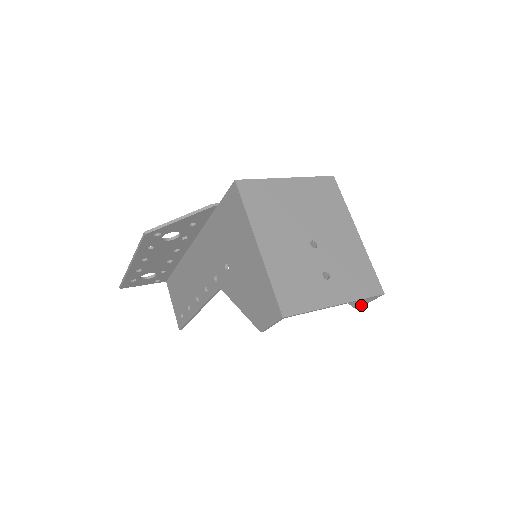
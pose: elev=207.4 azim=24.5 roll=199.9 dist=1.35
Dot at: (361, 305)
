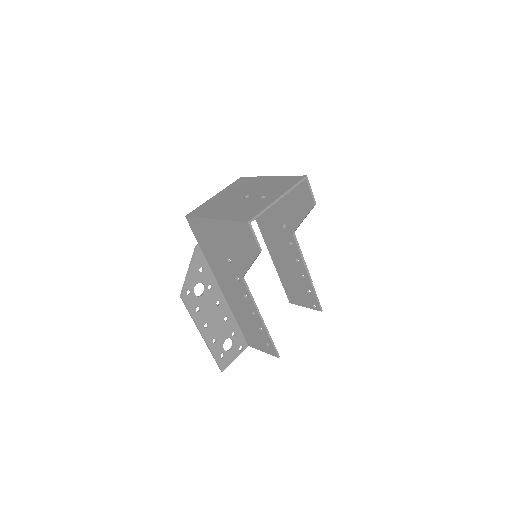
Dot at: (312, 198)
